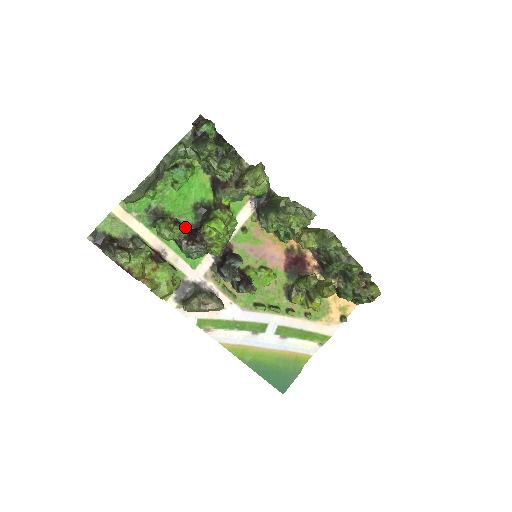
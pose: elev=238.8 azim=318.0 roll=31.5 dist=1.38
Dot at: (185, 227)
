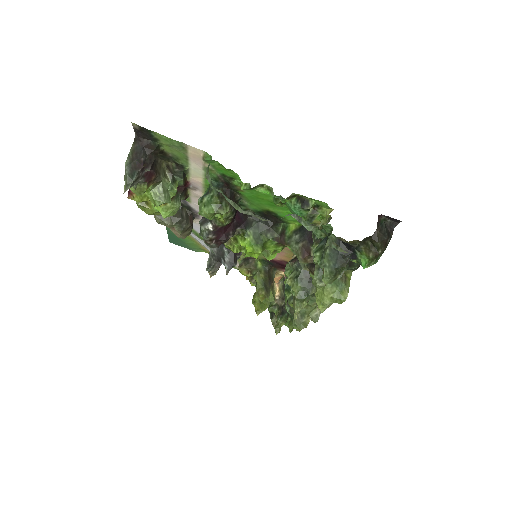
Dot at: (232, 218)
